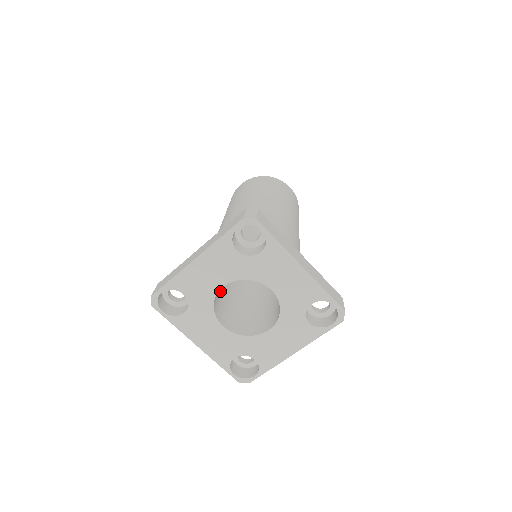
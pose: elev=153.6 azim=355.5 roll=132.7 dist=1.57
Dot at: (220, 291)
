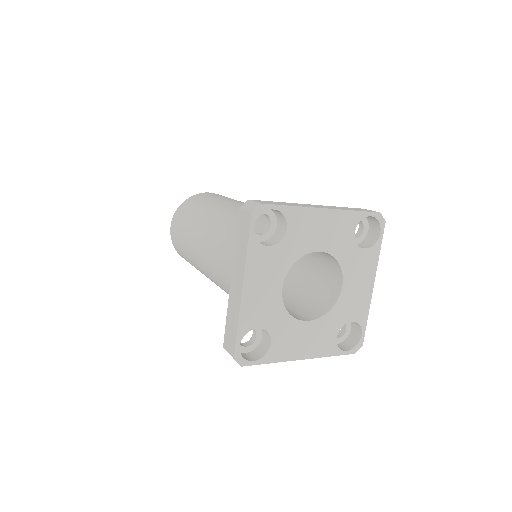
Dot at: occluded
